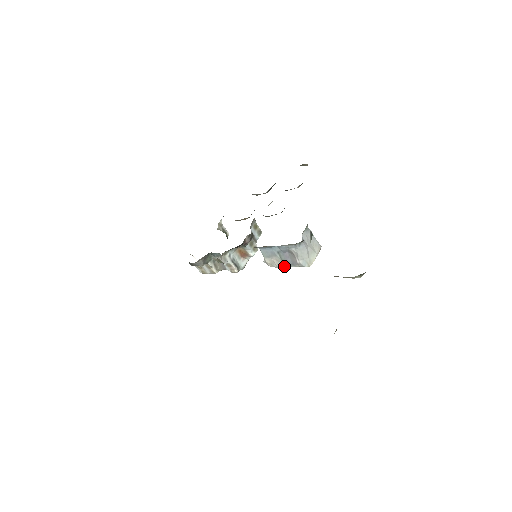
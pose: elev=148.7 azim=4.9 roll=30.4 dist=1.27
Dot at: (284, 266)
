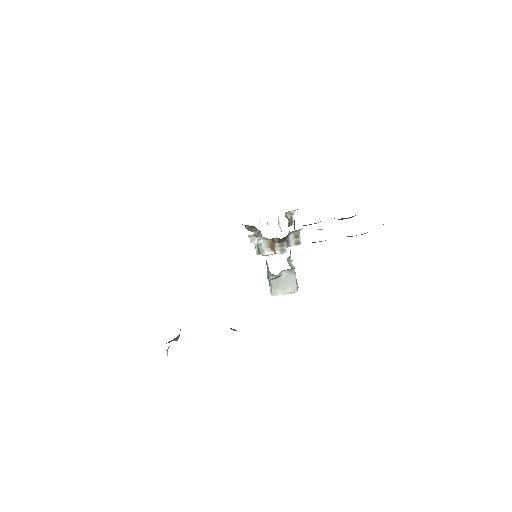
Dot at: (268, 279)
